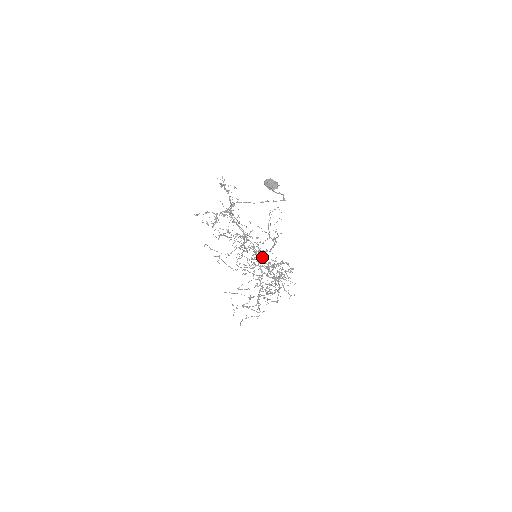
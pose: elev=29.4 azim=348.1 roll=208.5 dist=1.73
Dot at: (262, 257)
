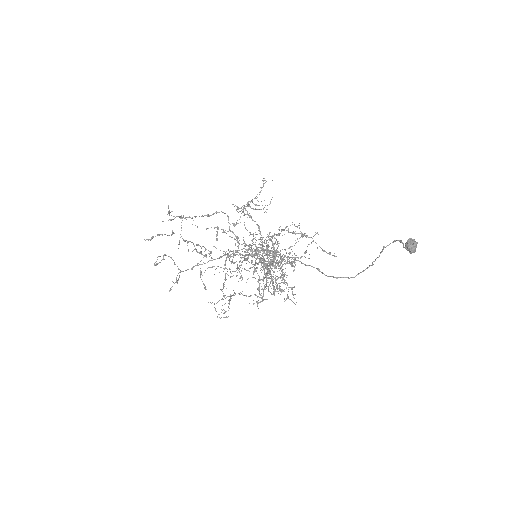
Dot at: occluded
